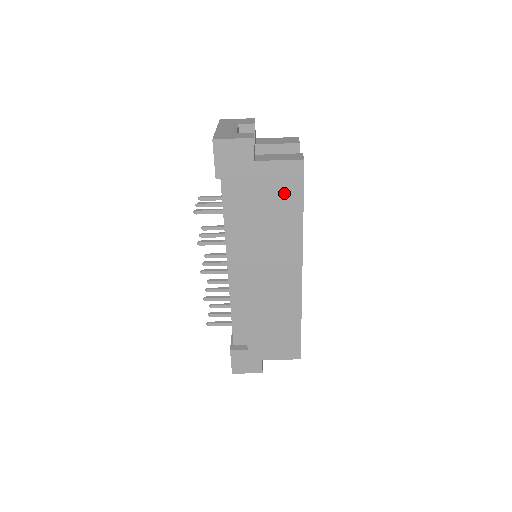
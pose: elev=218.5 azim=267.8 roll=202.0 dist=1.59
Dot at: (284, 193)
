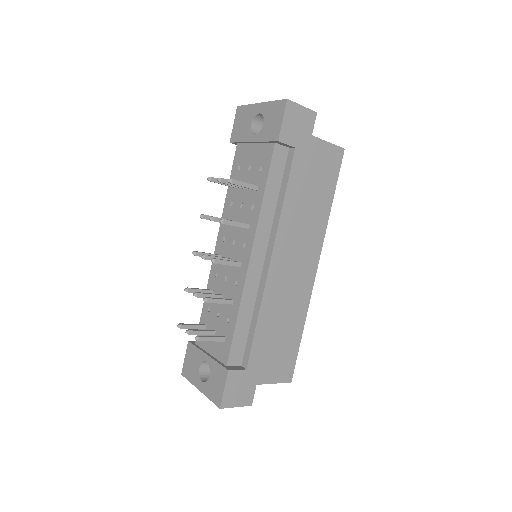
Dot at: (324, 176)
